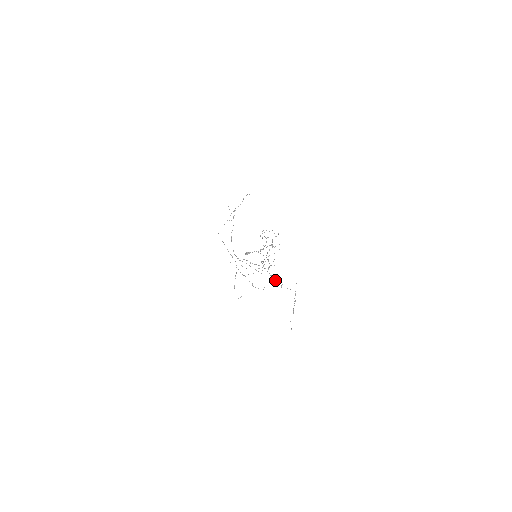
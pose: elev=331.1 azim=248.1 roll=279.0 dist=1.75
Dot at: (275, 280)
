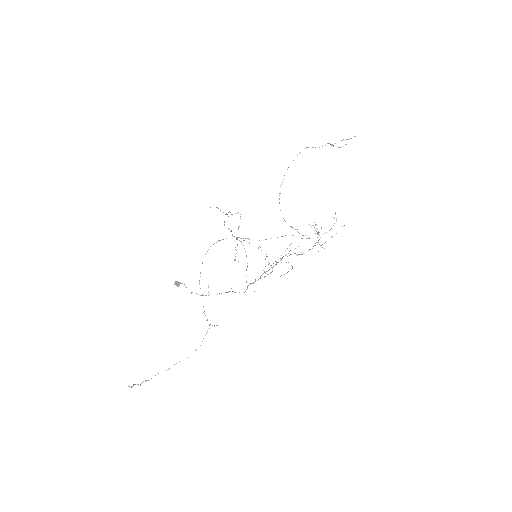
Dot at: occluded
